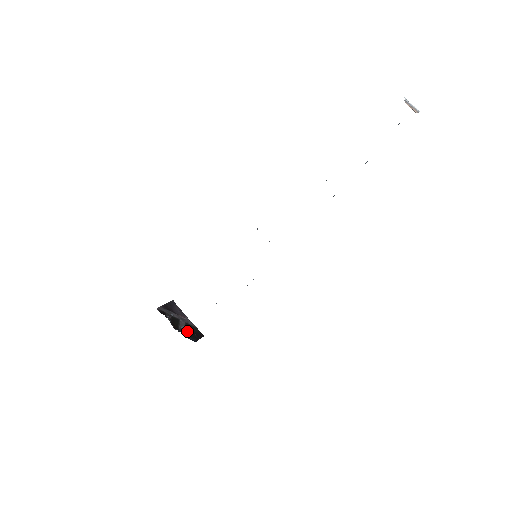
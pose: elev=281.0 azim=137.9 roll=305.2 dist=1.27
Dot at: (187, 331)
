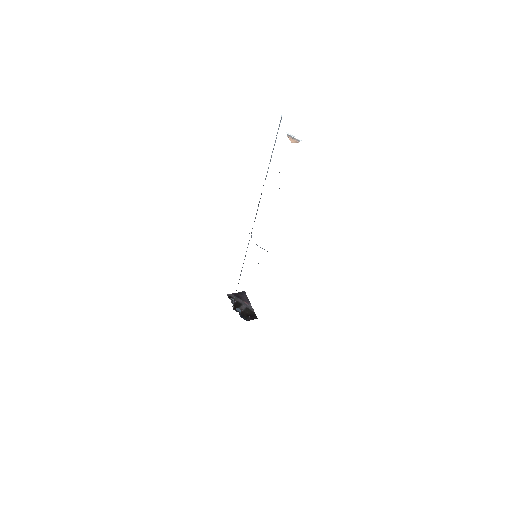
Dot at: (244, 313)
